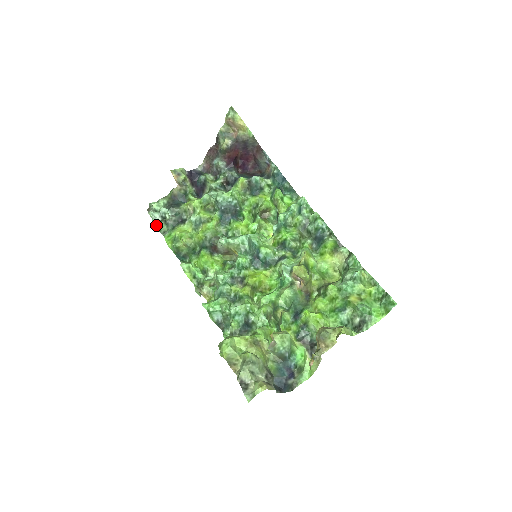
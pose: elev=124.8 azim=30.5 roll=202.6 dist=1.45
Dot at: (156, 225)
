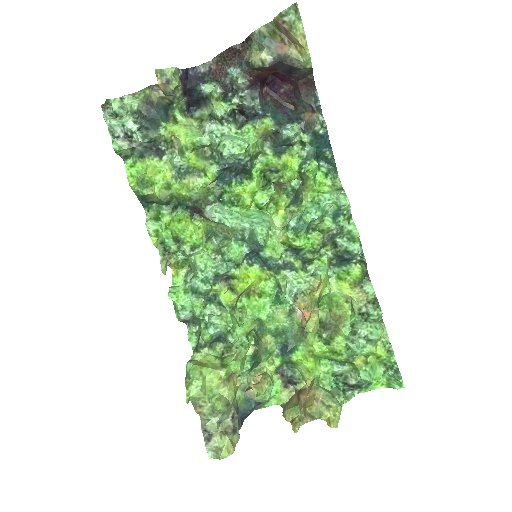
Dot at: (115, 146)
